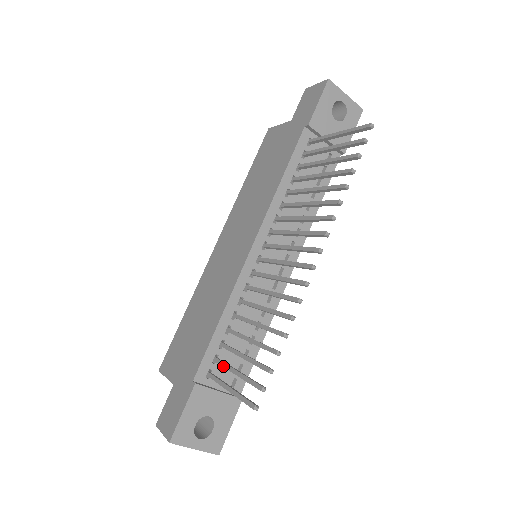
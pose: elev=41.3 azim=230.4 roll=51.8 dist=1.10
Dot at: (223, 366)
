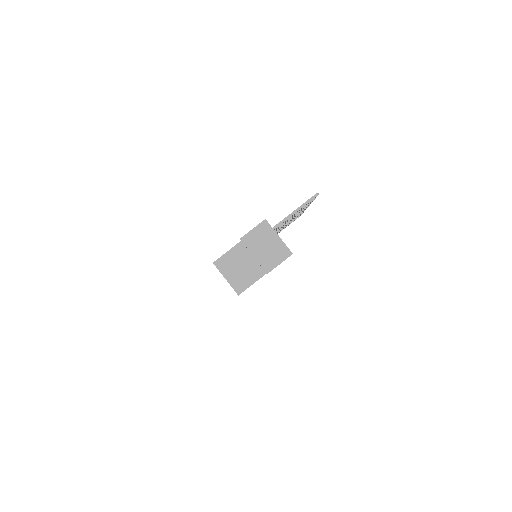
Dot at: occluded
